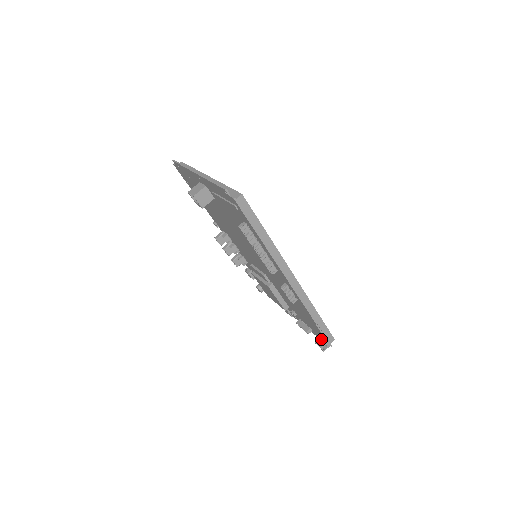
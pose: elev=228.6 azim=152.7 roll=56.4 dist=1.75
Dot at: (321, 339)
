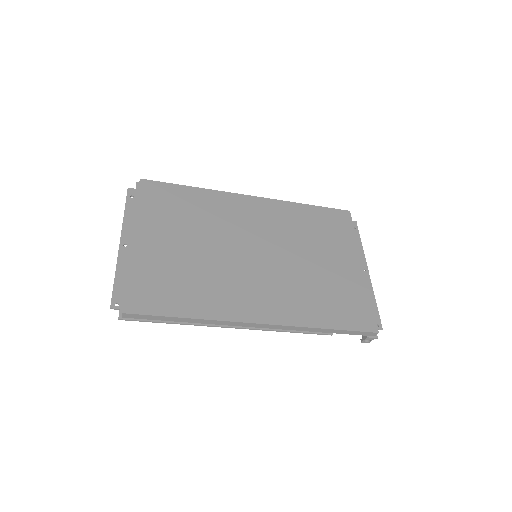
Dot at: occluded
